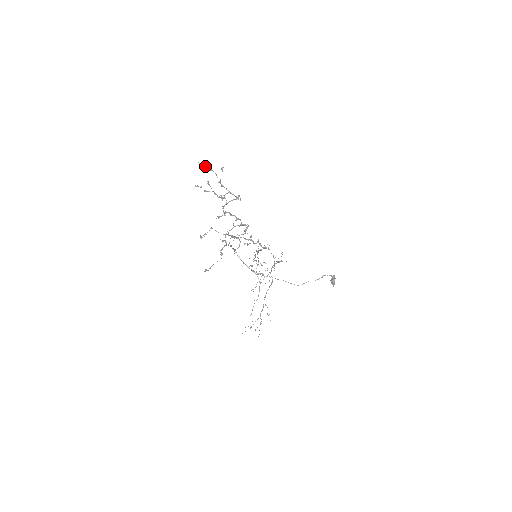
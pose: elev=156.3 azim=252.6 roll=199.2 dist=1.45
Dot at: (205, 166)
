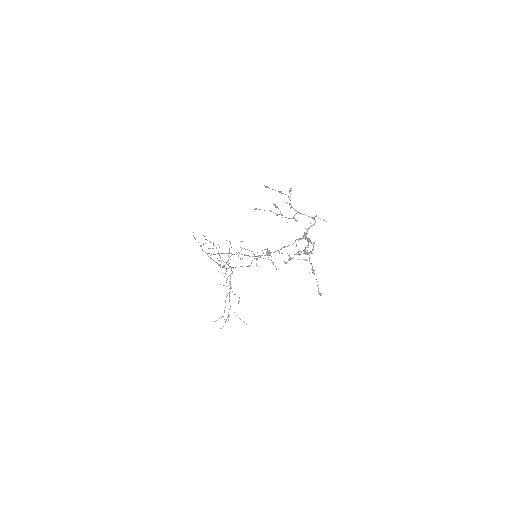
Dot at: occluded
